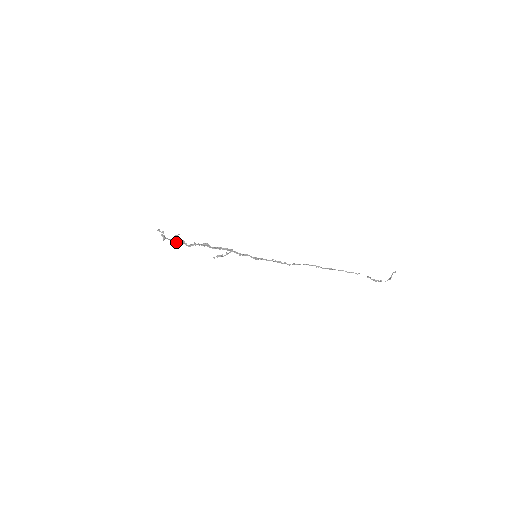
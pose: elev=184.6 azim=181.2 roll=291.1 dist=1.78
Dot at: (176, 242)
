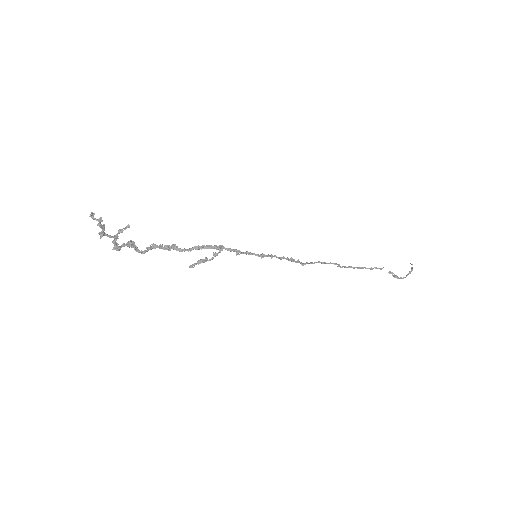
Dot at: occluded
